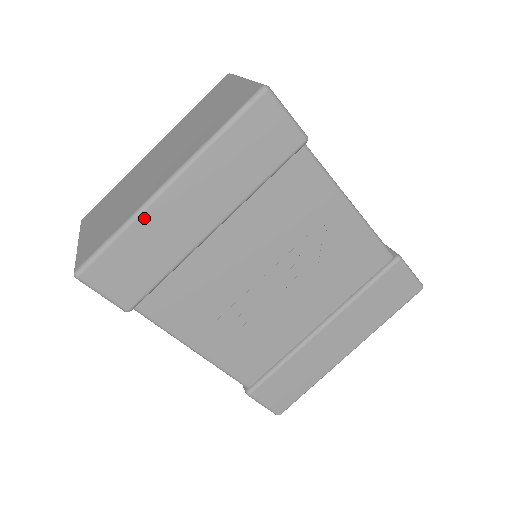
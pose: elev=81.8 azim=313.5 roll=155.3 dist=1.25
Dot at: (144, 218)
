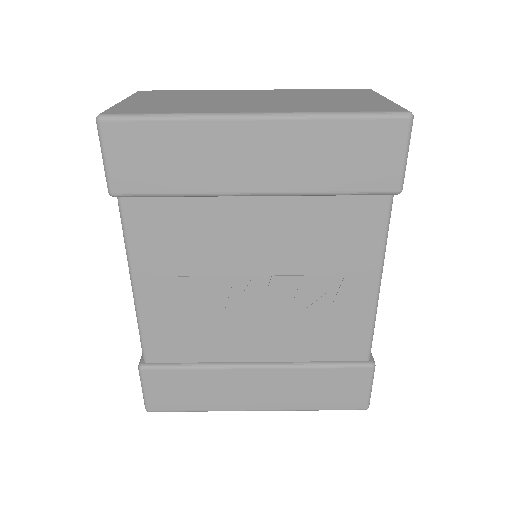
Dot at: (207, 125)
